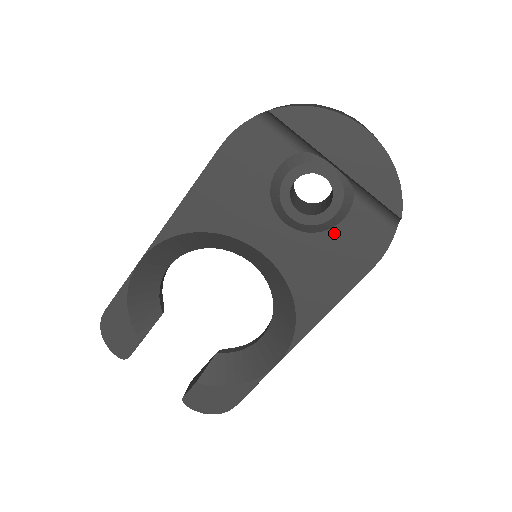
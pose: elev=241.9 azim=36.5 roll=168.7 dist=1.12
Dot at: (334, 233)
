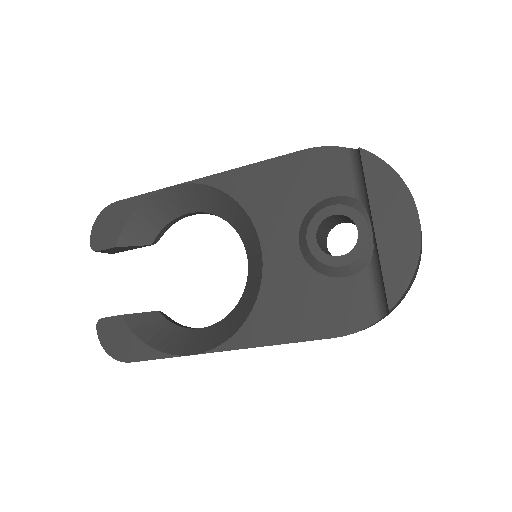
Dot at: (328, 282)
